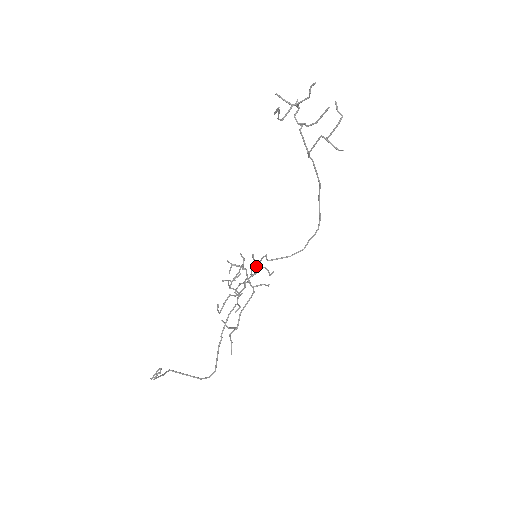
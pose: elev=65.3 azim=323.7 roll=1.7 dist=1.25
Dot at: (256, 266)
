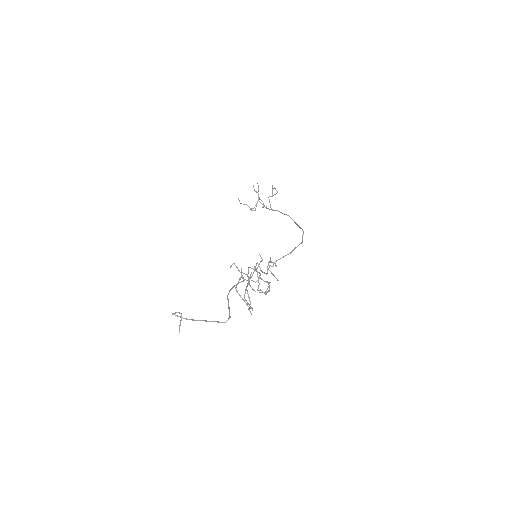
Dot at: (267, 269)
